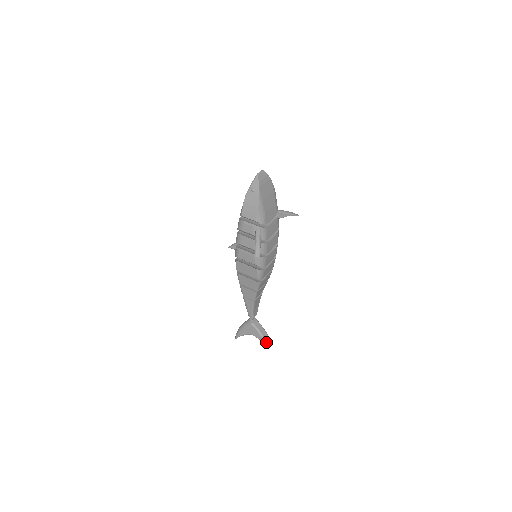
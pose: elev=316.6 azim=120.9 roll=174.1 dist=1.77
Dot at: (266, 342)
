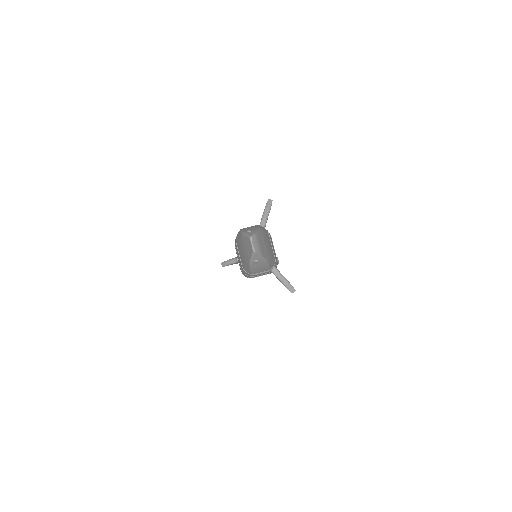
Dot at: occluded
